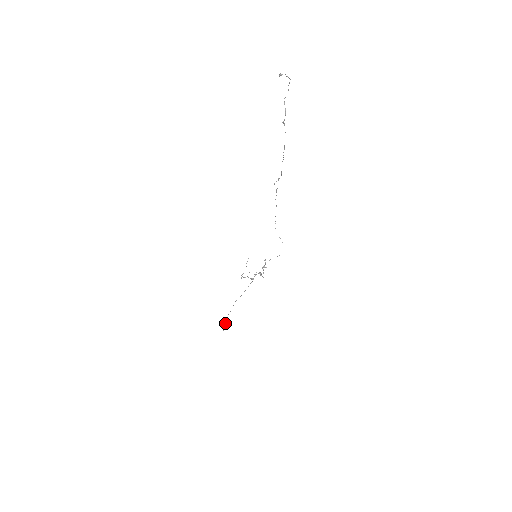
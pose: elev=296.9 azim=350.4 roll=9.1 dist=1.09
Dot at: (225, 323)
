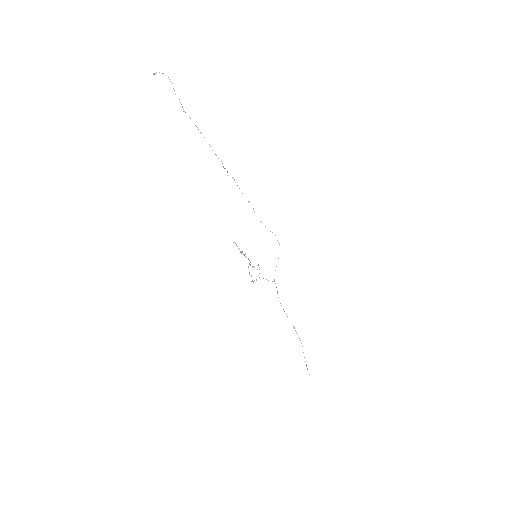
Dot at: (306, 365)
